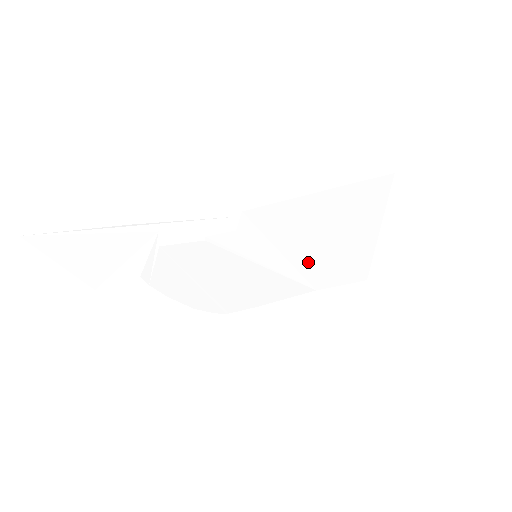
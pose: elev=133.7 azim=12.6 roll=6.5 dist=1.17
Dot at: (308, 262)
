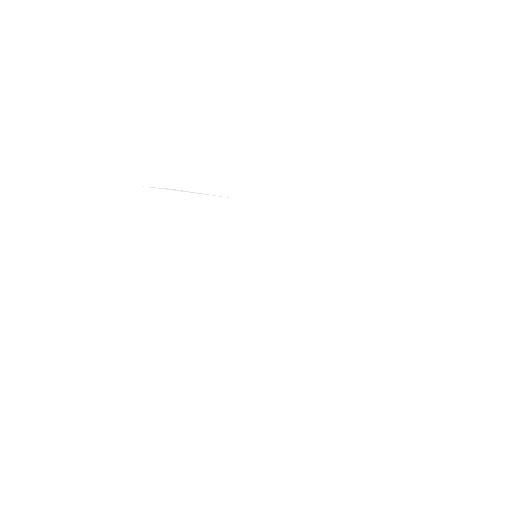
Dot at: (302, 275)
